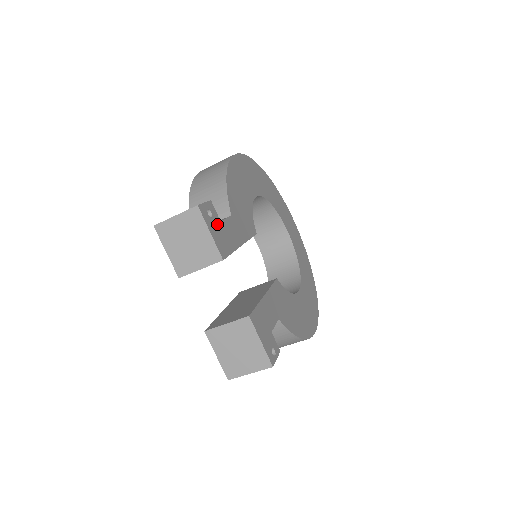
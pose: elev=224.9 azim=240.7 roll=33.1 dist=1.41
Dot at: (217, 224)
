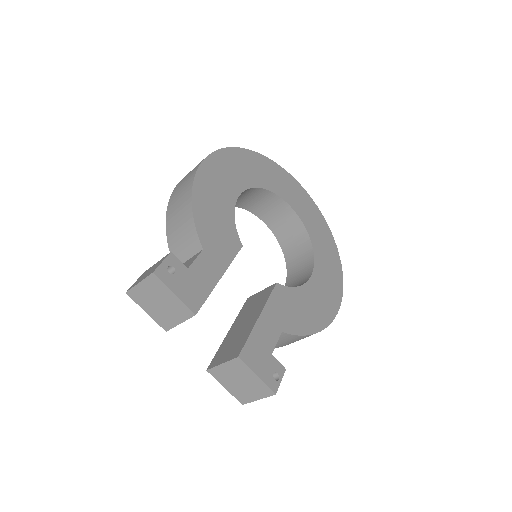
Dot at: (183, 276)
